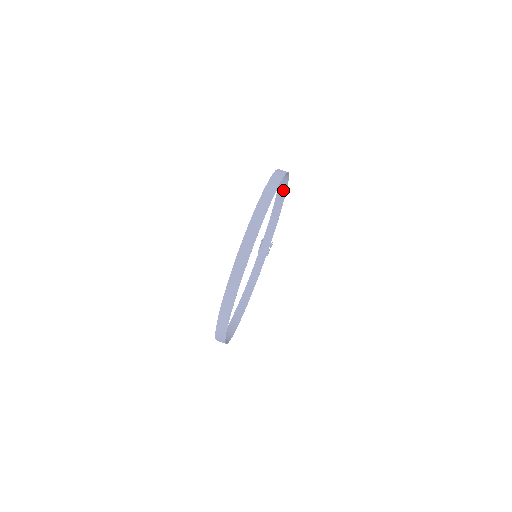
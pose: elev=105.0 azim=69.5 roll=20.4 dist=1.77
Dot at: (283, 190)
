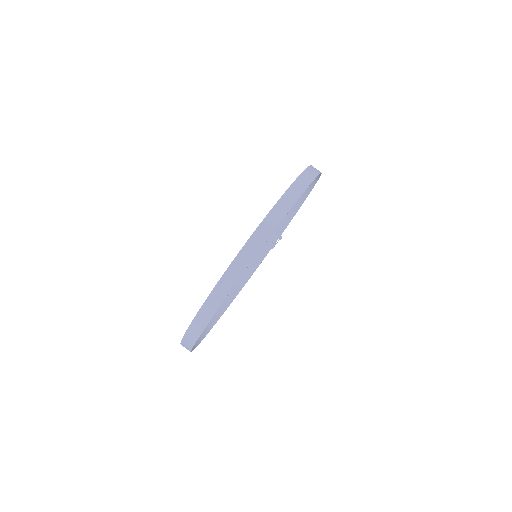
Dot at: (310, 184)
